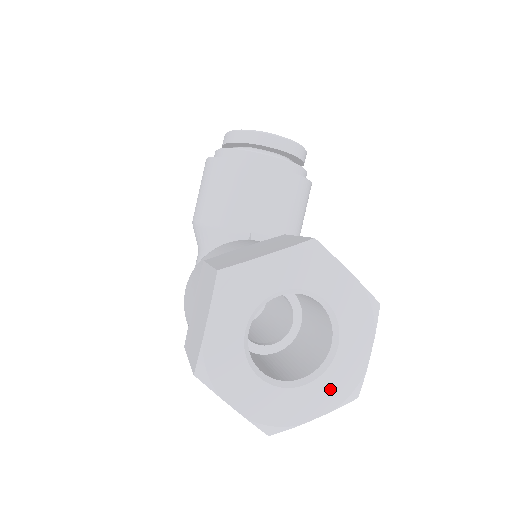
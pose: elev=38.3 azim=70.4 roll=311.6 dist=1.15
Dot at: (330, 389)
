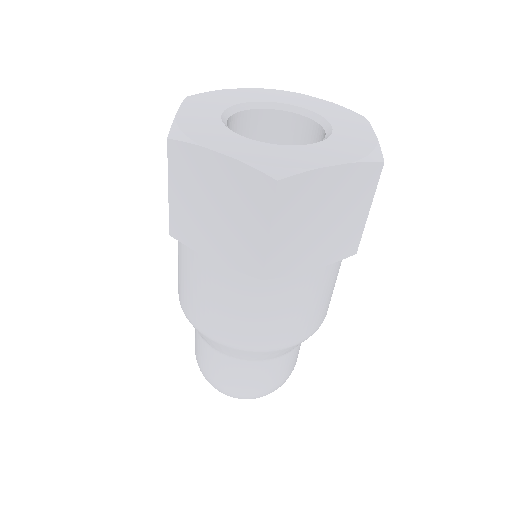
Dot at: (340, 149)
